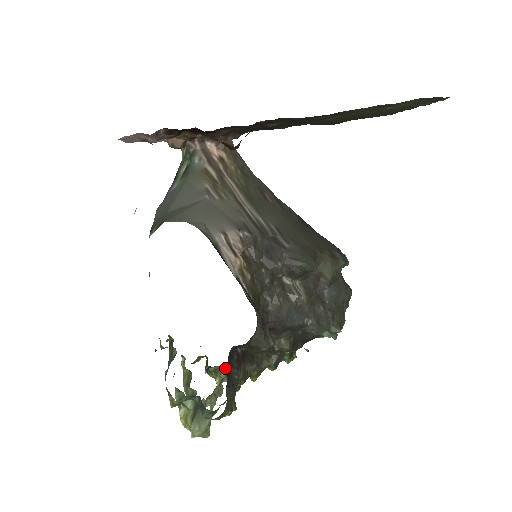
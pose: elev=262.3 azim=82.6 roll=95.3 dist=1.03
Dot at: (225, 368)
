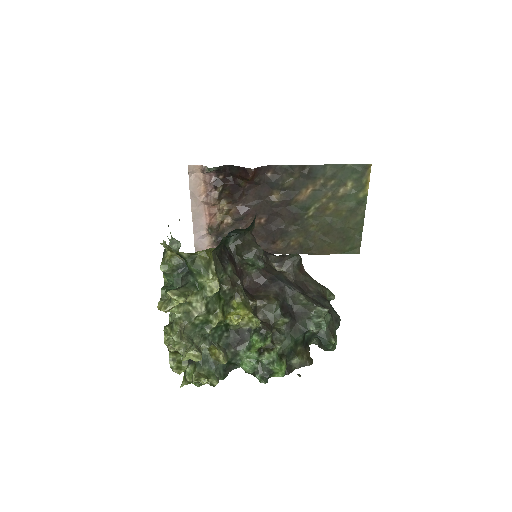
Dot at: (206, 369)
